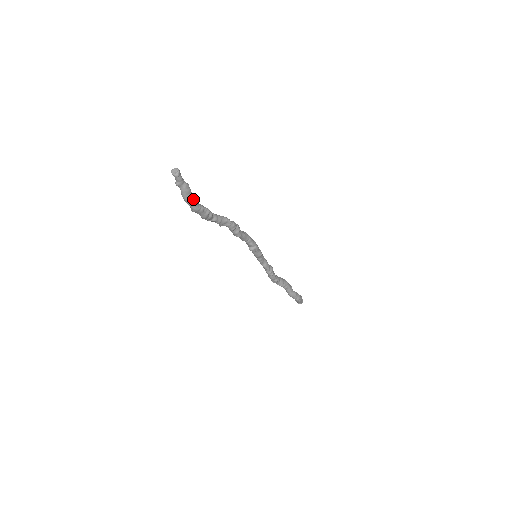
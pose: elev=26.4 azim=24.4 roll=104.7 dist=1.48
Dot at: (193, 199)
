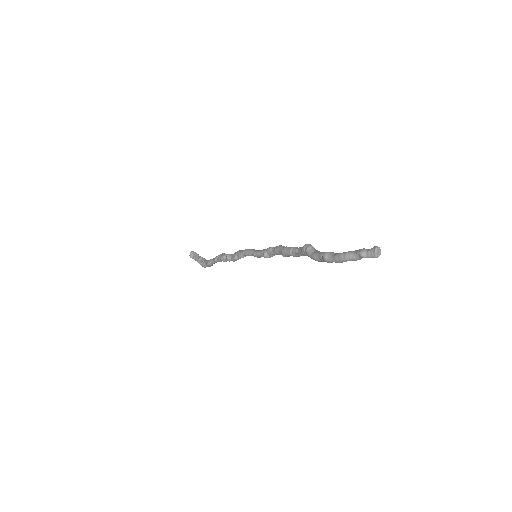
Dot at: (344, 261)
